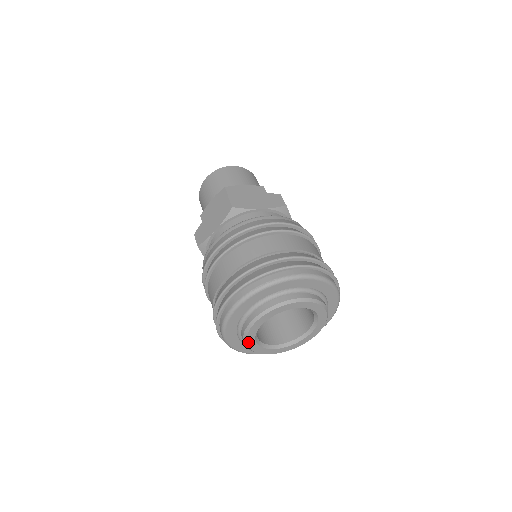
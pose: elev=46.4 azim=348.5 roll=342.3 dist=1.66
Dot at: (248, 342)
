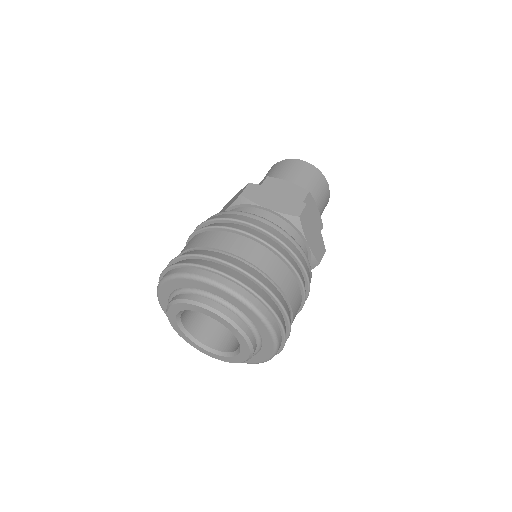
Dot at: (201, 351)
